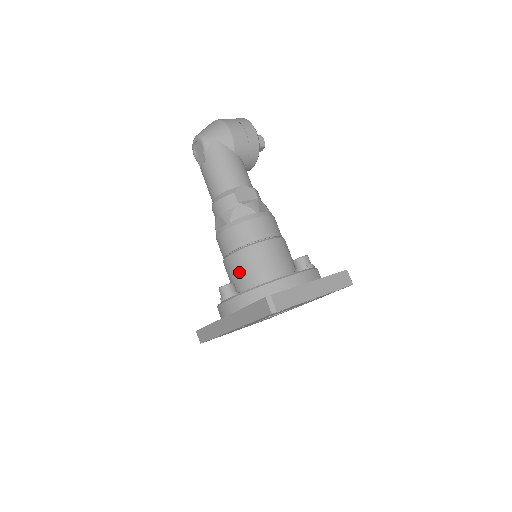
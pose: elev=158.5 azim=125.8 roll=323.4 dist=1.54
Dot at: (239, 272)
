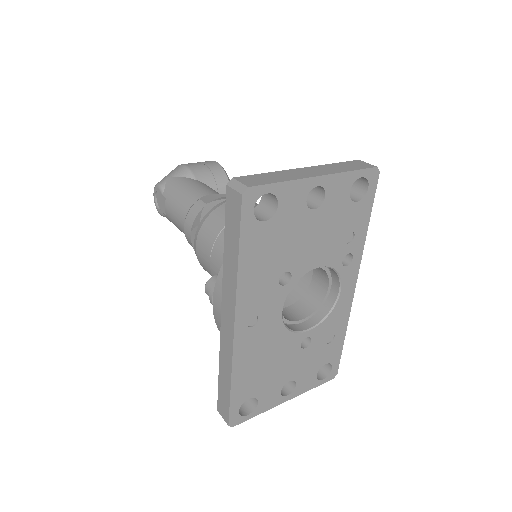
Dot at: occluded
